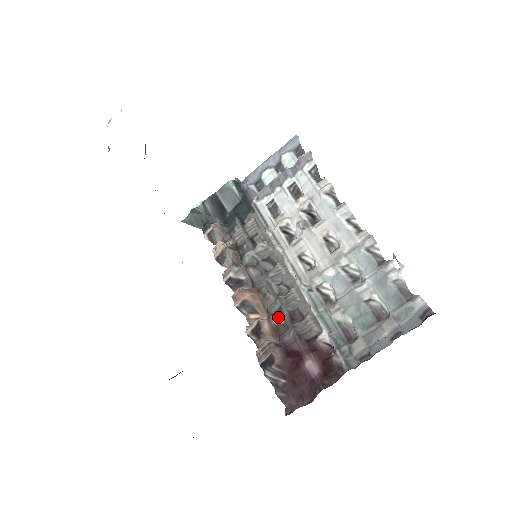
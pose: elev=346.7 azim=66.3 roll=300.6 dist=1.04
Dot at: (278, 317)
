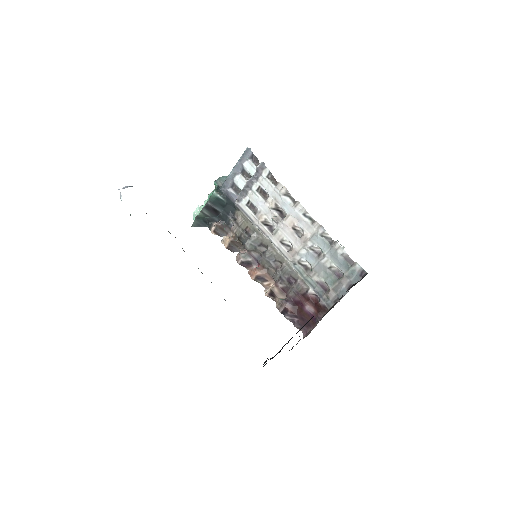
Dot at: (281, 283)
